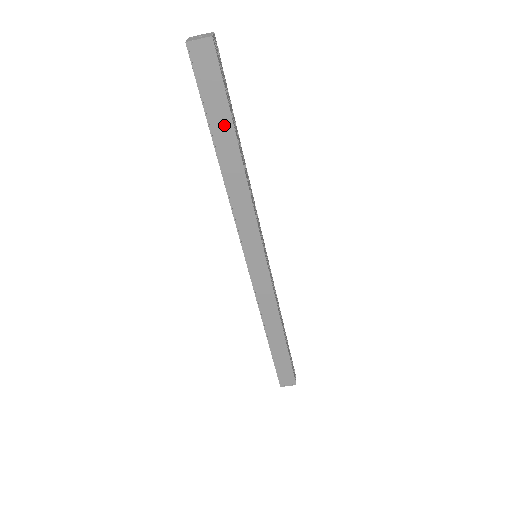
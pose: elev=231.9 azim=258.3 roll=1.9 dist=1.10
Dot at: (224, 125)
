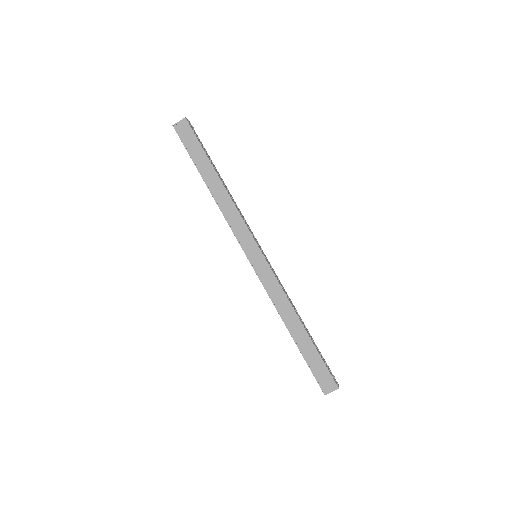
Dot at: (204, 163)
